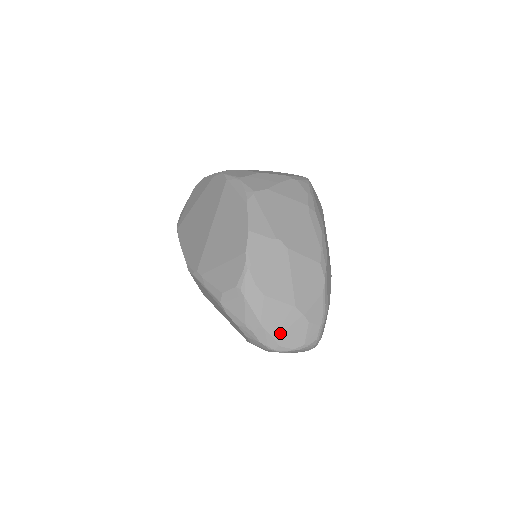
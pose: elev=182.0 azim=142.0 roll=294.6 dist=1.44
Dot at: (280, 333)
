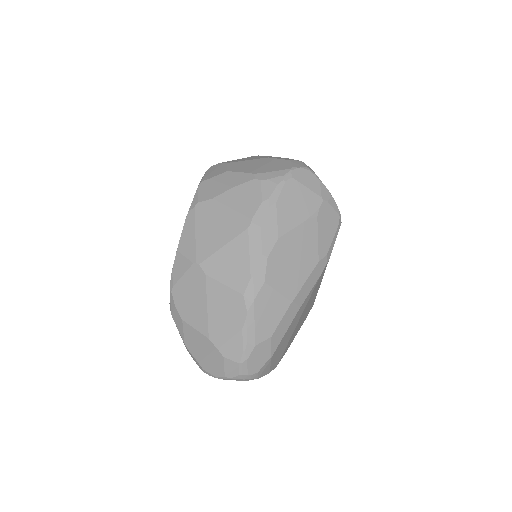
Dot at: (201, 358)
